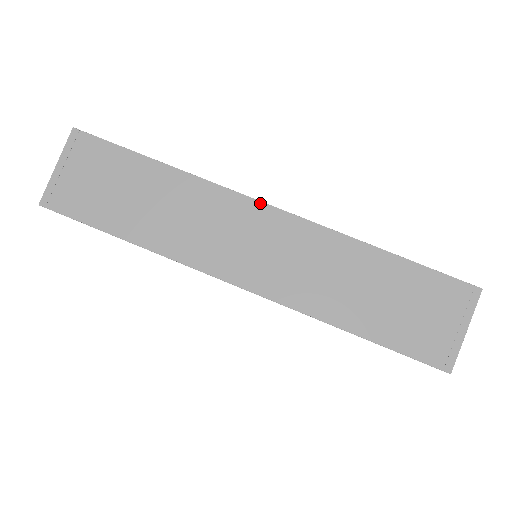
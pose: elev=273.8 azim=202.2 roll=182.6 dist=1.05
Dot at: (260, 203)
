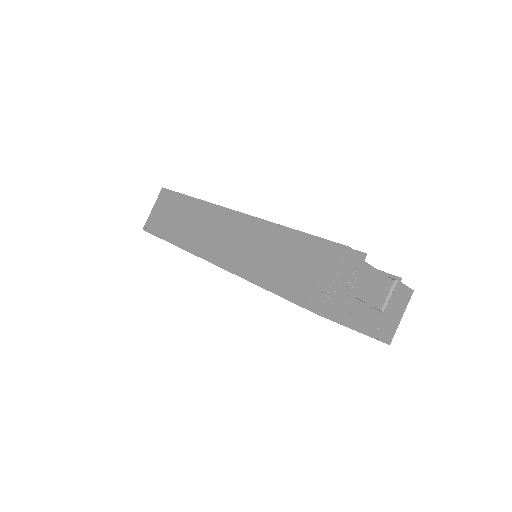
Dot at: (229, 210)
